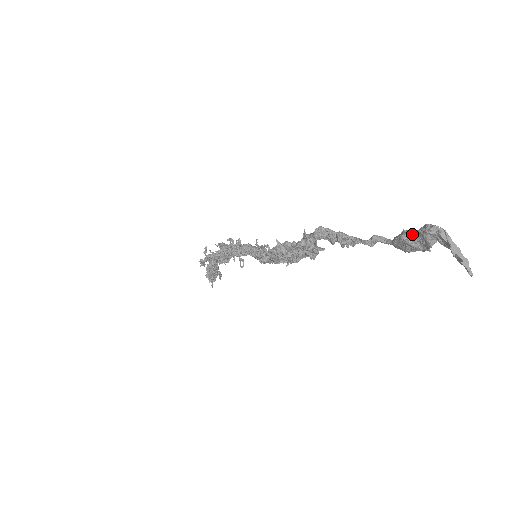
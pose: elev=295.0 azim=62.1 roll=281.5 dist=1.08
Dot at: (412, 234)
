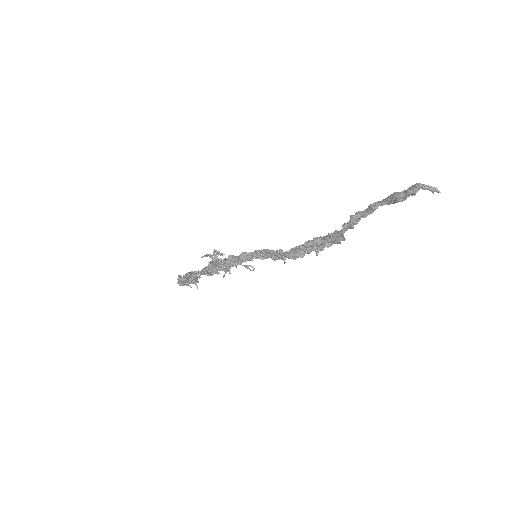
Dot at: (403, 196)
